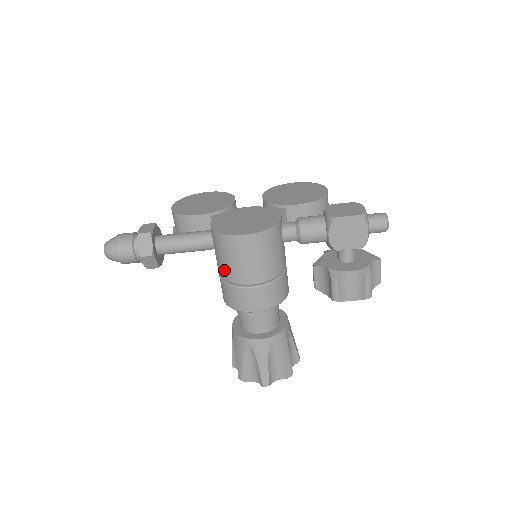
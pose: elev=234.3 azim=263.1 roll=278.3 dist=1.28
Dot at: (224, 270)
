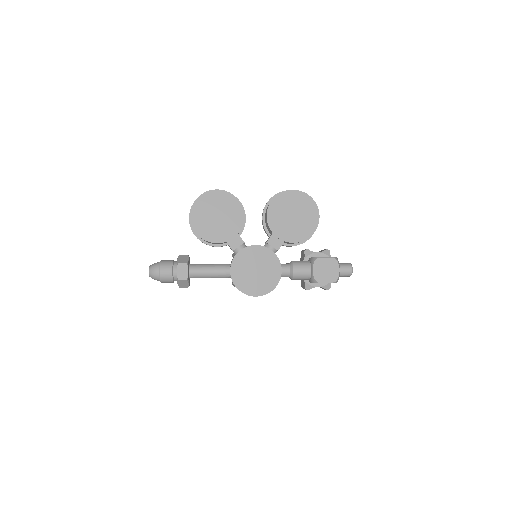
Dot at: occluded
